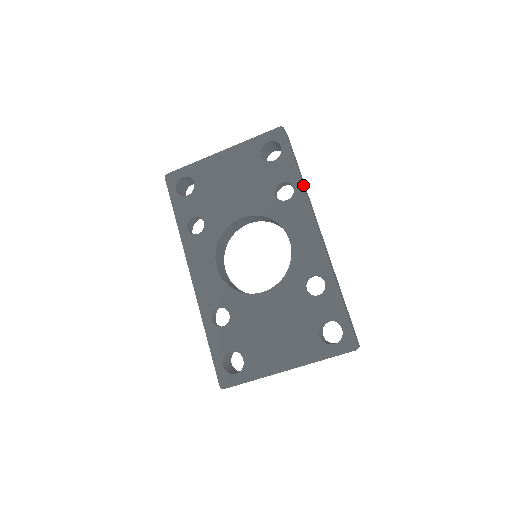
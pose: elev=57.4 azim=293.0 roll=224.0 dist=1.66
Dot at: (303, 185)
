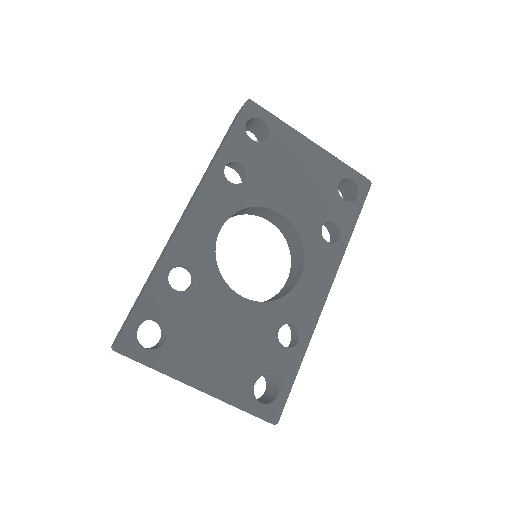
Dot at: occluded
